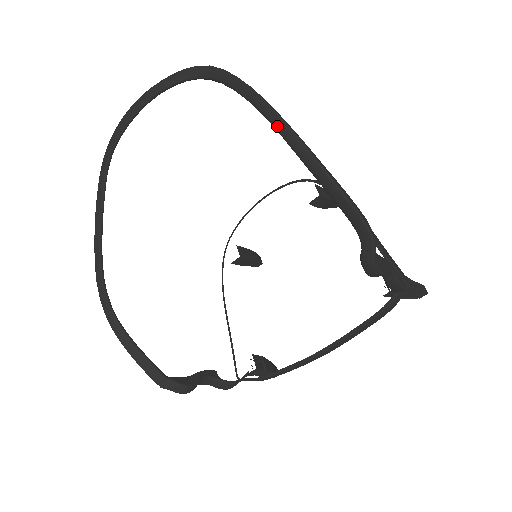
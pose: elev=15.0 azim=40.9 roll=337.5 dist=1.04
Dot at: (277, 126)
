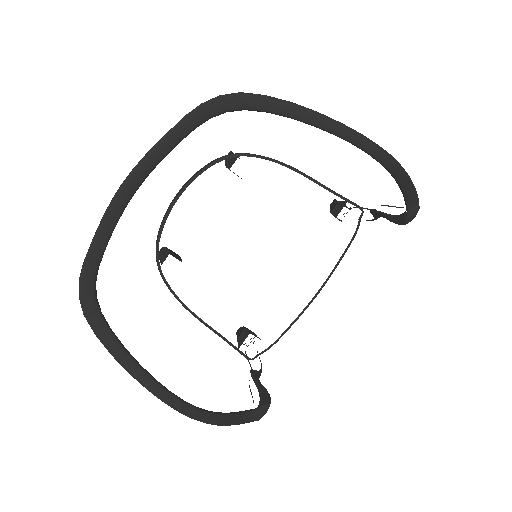
Dot at: (367, 148)
